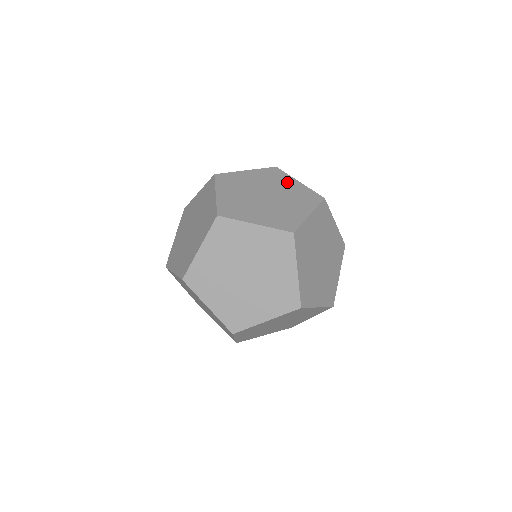
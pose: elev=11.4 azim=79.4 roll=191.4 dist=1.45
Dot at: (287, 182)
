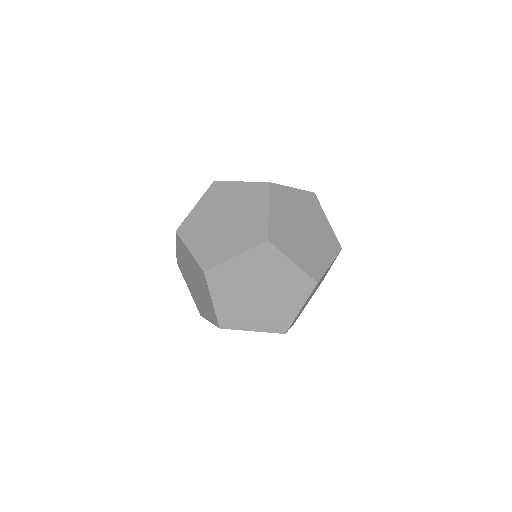
Dot at: occluded
